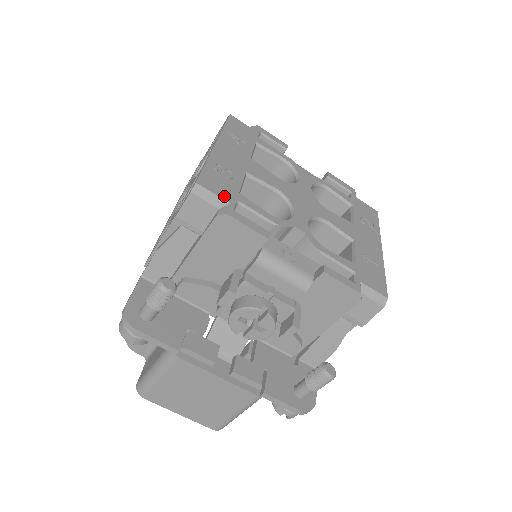
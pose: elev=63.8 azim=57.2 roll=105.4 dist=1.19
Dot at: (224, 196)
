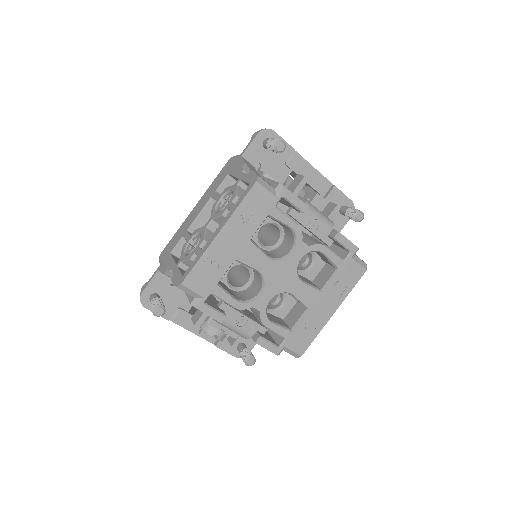
Dot at: (201, 292)
